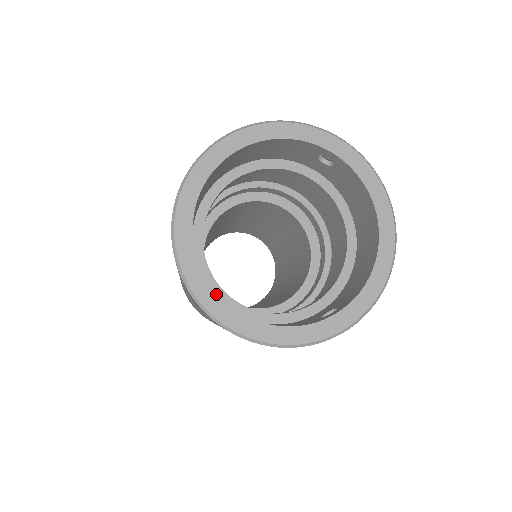
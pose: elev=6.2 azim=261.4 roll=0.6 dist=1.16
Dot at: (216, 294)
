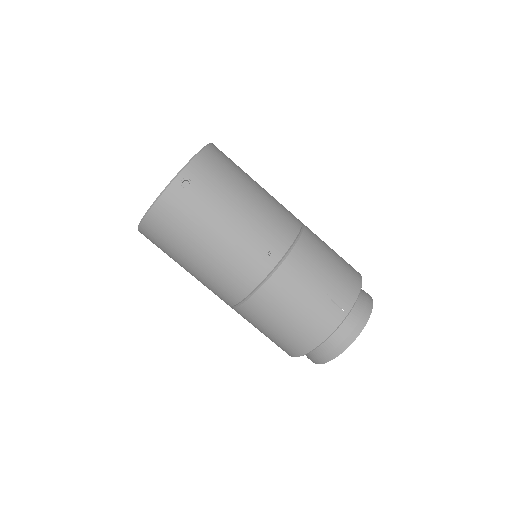
Dot at: occluded
